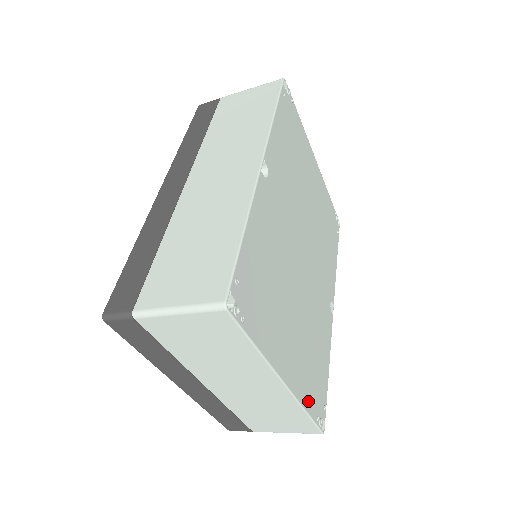
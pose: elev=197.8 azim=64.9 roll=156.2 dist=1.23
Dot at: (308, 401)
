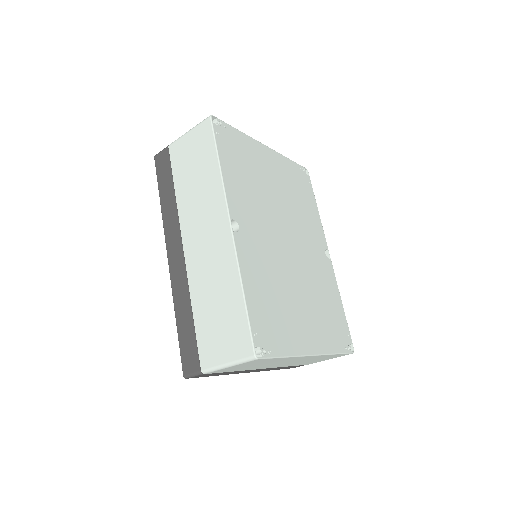
Dot at: (334, 346)
